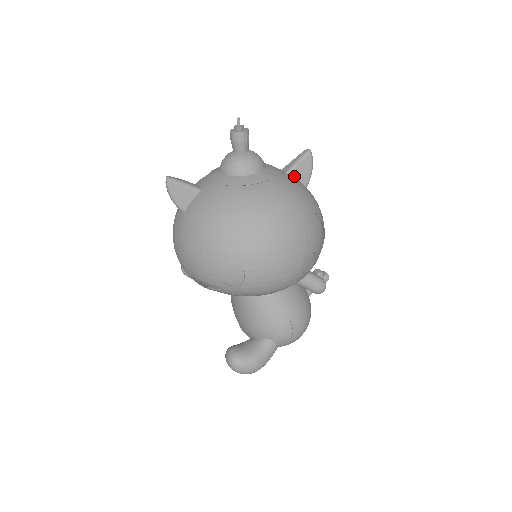
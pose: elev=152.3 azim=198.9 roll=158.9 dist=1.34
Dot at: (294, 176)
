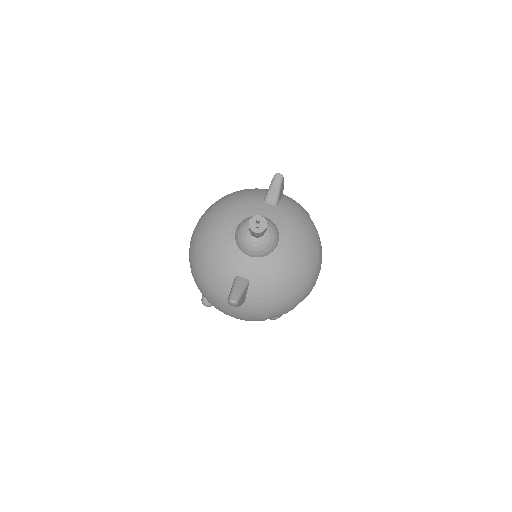
Dot at: (279, 201)
